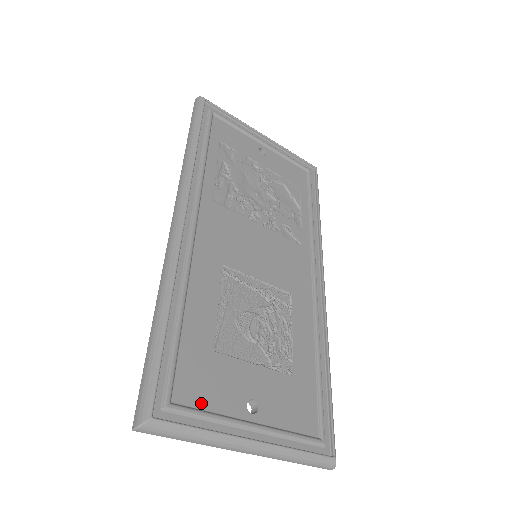
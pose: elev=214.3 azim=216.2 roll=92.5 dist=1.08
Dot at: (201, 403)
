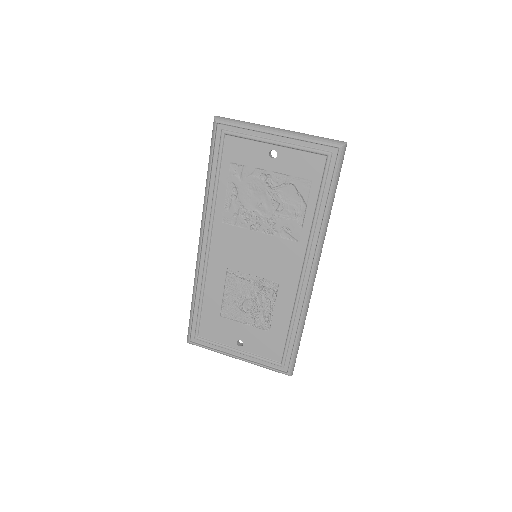
Dot at: (212, 338)
